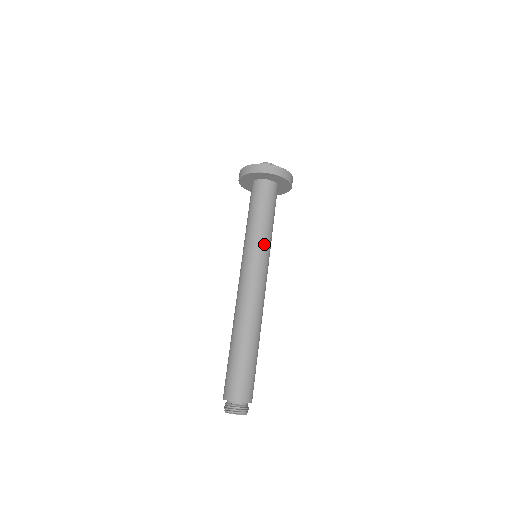
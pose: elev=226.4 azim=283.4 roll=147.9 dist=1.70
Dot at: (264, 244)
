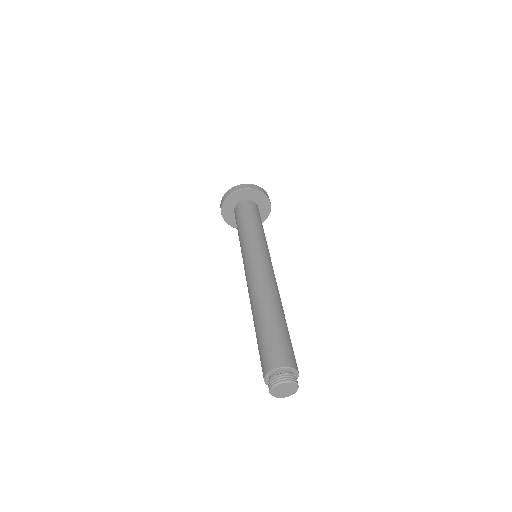
Dot at: (264, 241)
